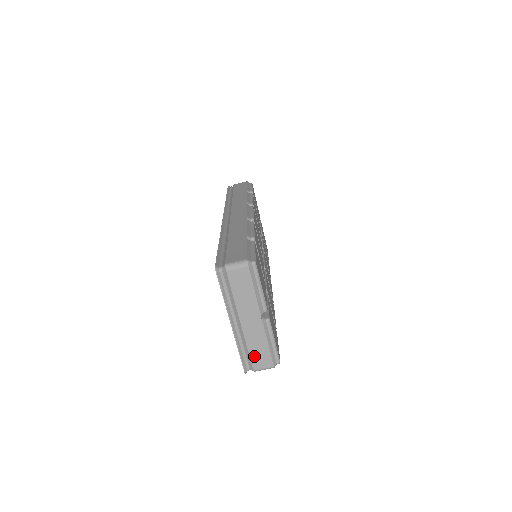
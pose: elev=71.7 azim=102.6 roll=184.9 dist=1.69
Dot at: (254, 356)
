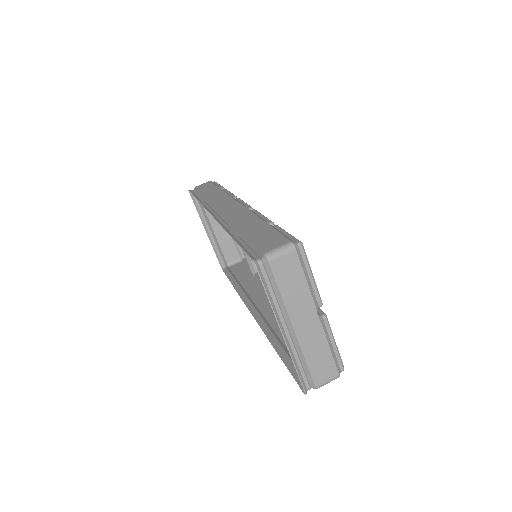
Dot at: (314, 368)
